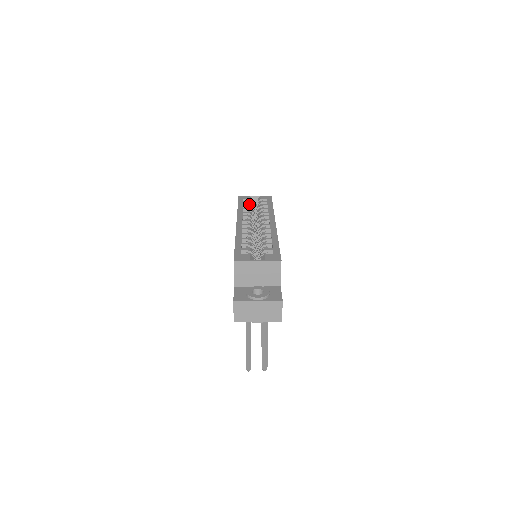
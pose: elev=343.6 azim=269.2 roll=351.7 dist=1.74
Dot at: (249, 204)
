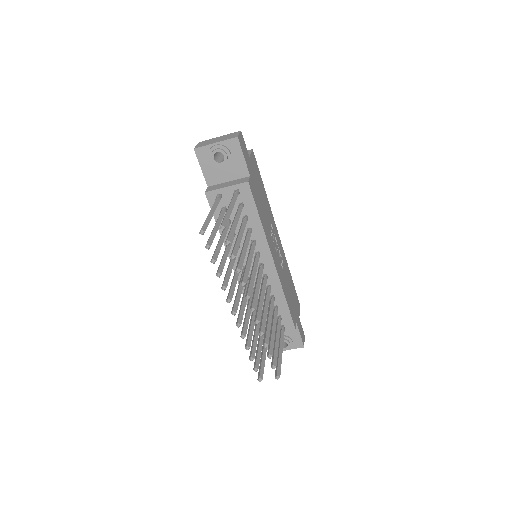
Dot at: occluded
